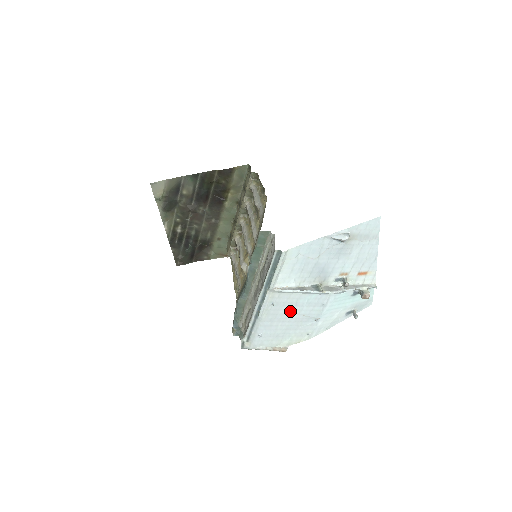
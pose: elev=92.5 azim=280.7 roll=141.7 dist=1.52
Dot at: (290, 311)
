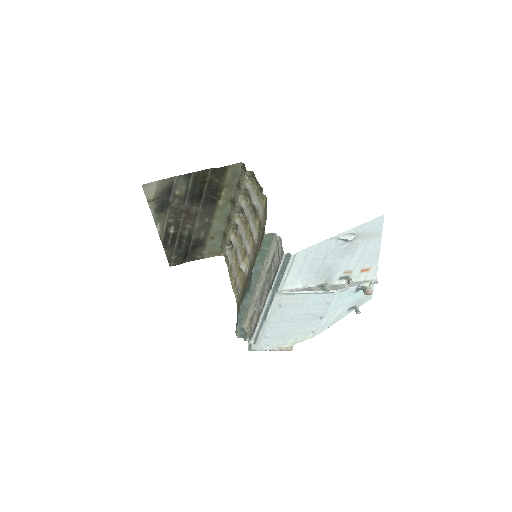
Dot at: (296, 311)
